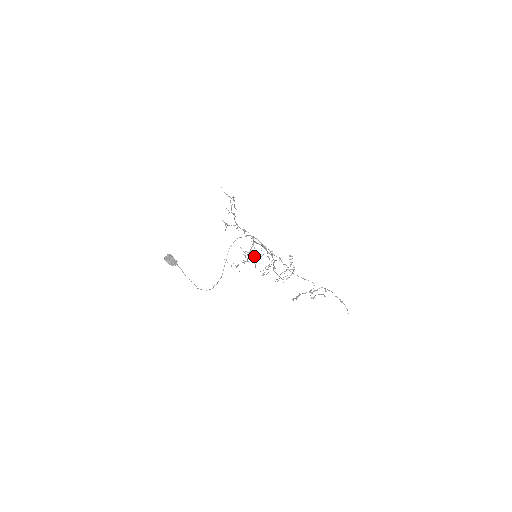
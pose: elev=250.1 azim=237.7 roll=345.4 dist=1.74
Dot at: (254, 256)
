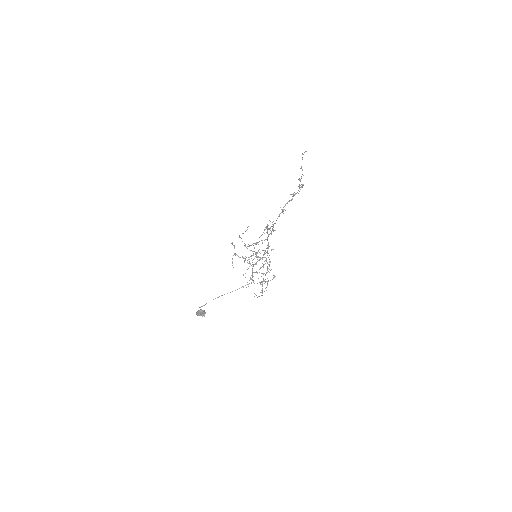
Dot at: (255, 243)
